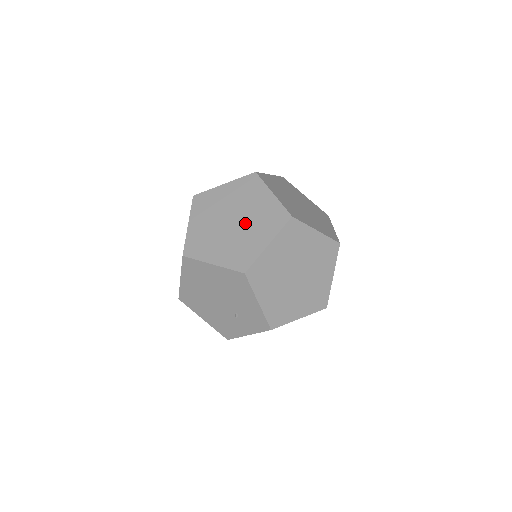
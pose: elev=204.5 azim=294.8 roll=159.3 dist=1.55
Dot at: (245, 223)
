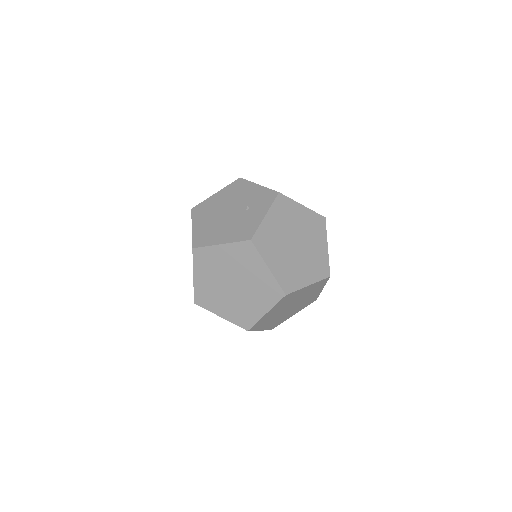
Dot at: occluded
